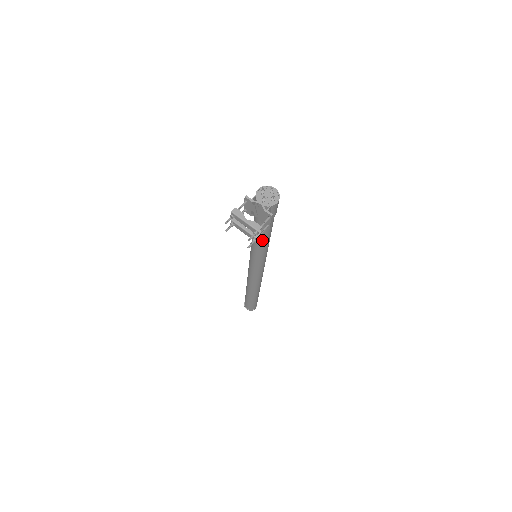
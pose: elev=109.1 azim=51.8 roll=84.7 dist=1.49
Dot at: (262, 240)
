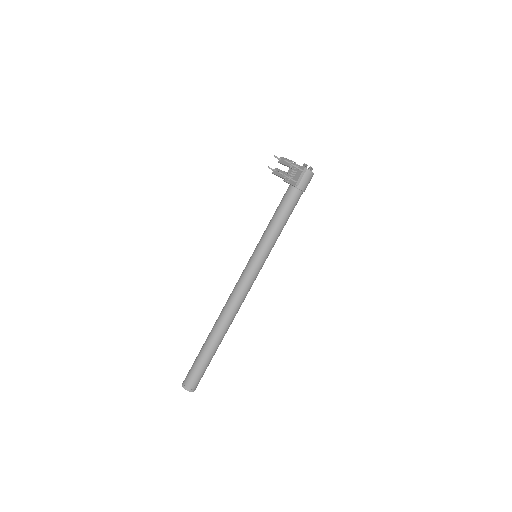
Dot at: (277, 220)
